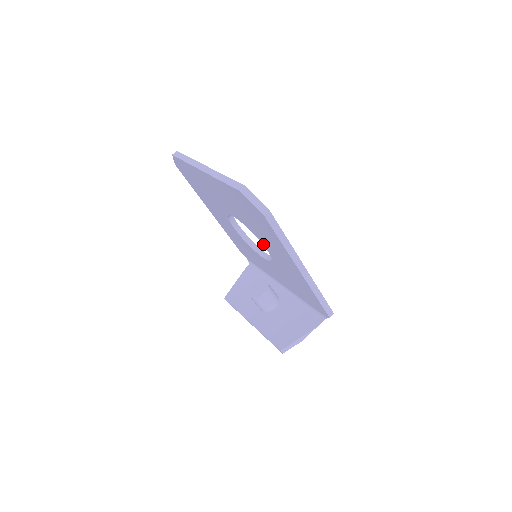
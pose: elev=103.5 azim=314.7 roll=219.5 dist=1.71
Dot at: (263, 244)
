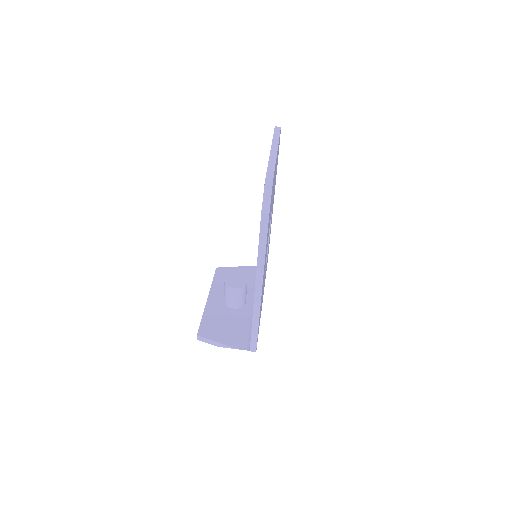
Dot at: occluded
